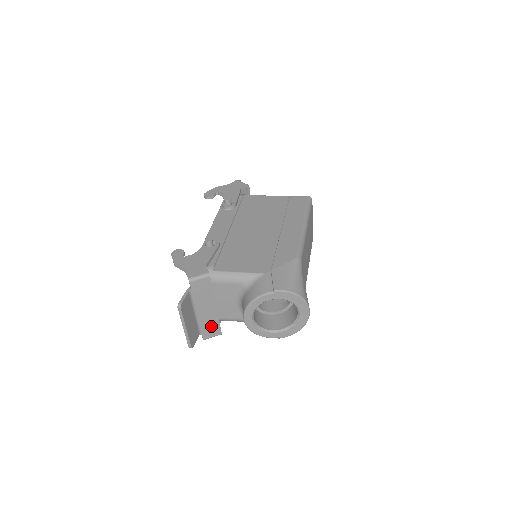
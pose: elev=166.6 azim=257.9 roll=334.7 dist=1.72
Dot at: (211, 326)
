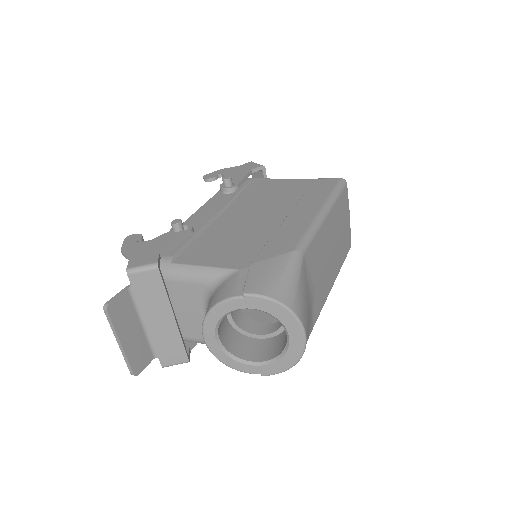
Dot at: (171, 347)
